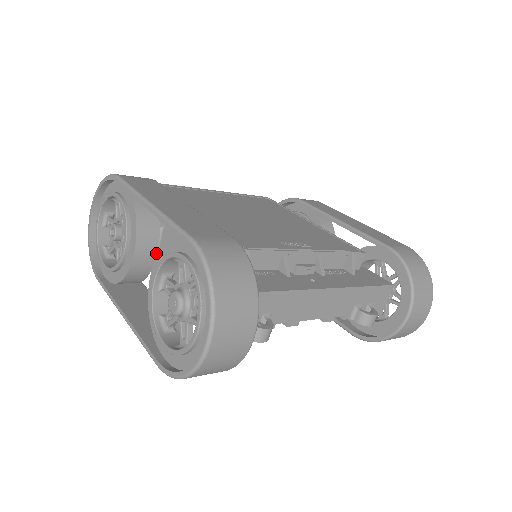
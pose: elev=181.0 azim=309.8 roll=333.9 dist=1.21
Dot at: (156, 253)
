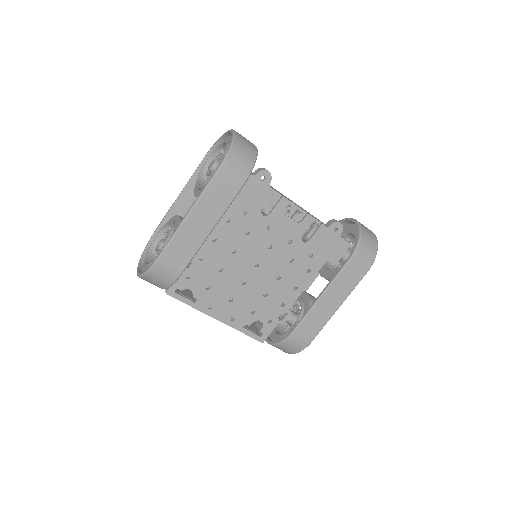
Dot at: occluded
